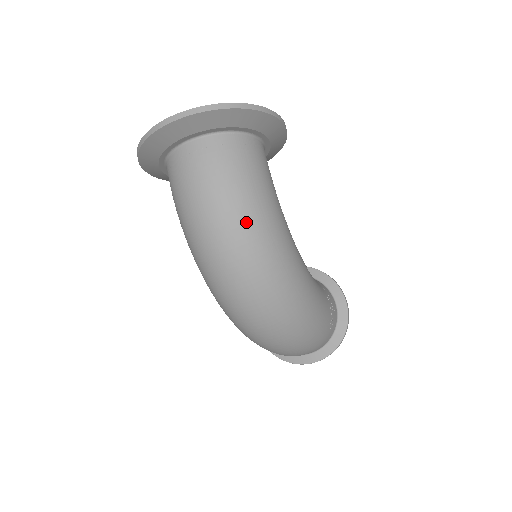
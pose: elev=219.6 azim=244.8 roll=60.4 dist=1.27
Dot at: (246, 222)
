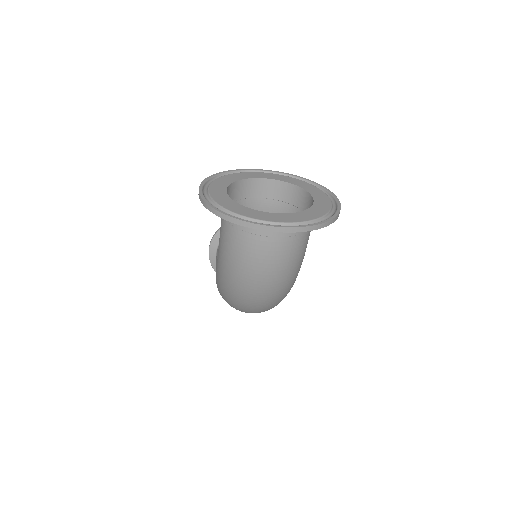
Dot at: (284, 285)
